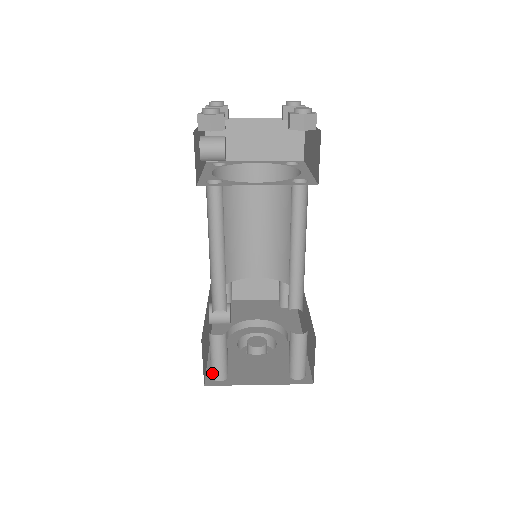
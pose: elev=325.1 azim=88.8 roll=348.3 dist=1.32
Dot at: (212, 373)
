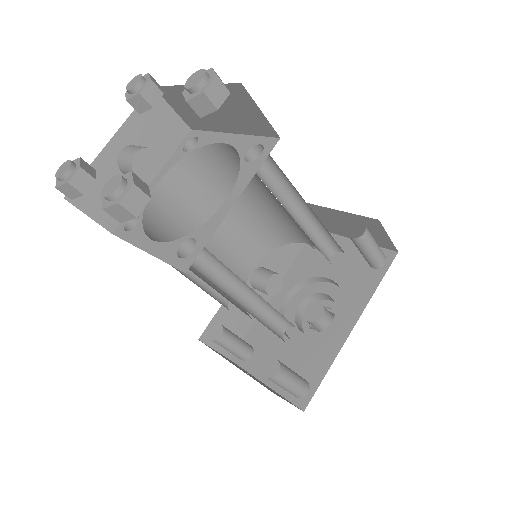
Dot at: occluded
